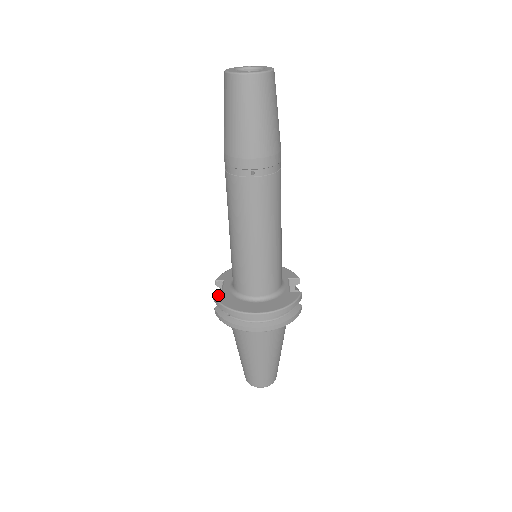
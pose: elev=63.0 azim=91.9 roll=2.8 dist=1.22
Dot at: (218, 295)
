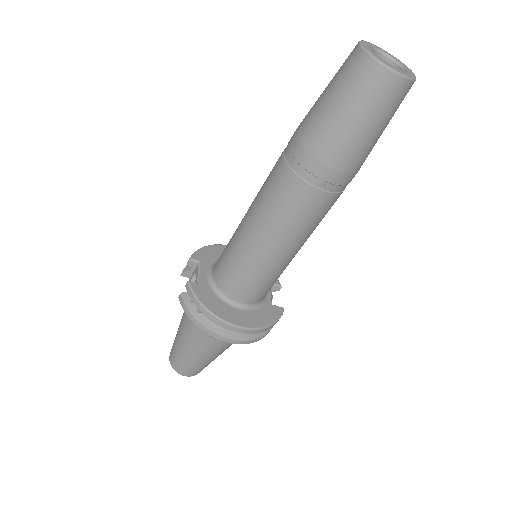
Dot at: (194, 284)
